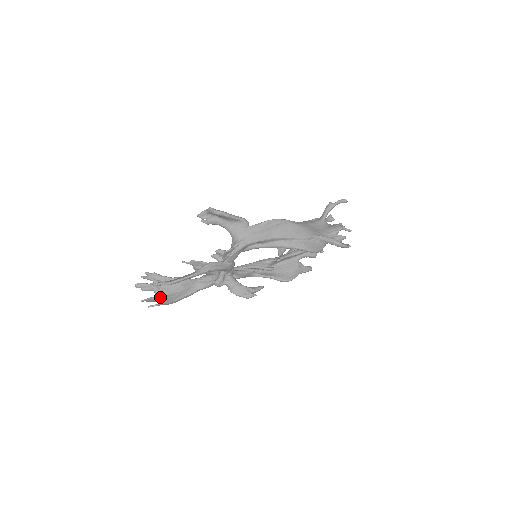
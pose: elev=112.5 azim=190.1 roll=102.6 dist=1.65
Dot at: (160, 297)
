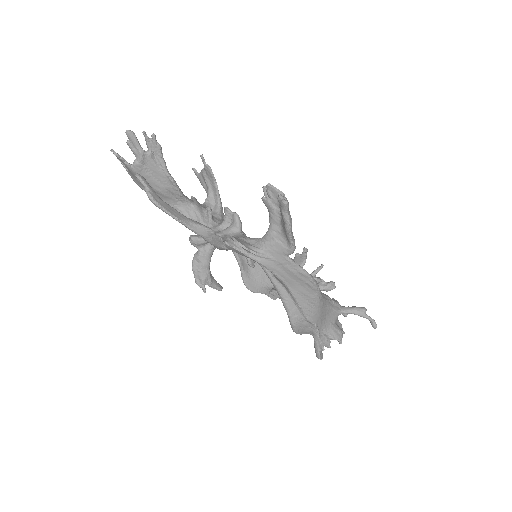
Dot at: (133, 171)
